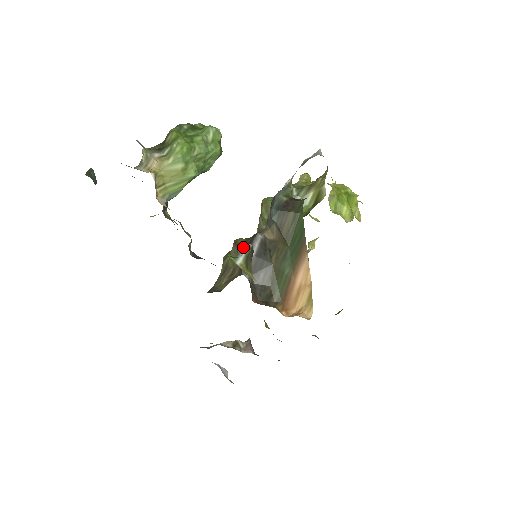
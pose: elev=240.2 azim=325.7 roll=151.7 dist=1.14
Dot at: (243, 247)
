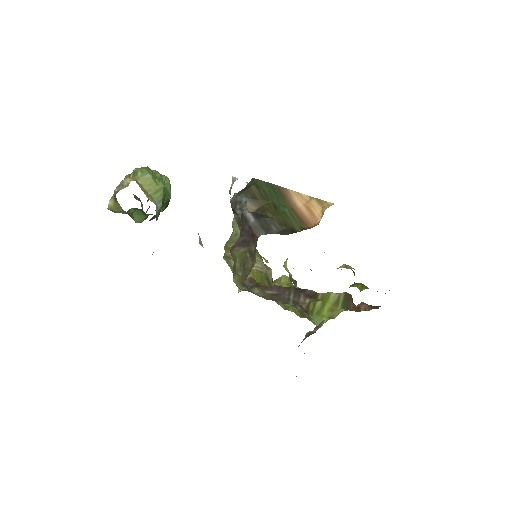
Dot at: occluded
